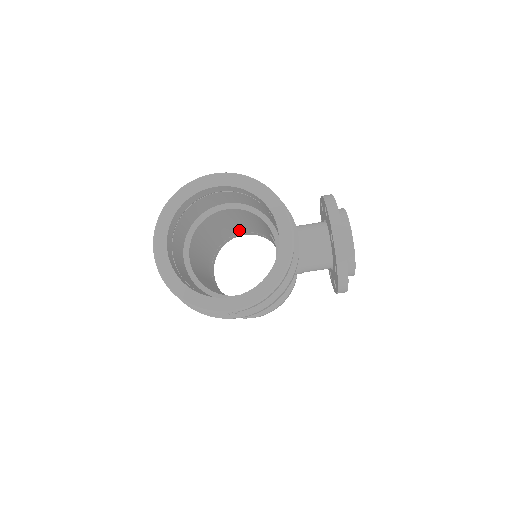
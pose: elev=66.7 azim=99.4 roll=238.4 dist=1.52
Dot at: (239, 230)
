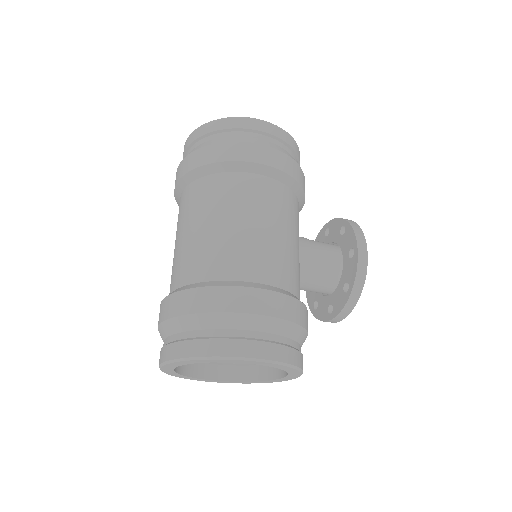
Dot at: occluded
